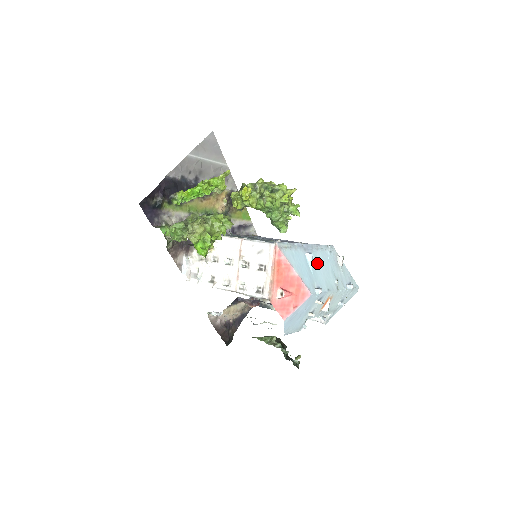
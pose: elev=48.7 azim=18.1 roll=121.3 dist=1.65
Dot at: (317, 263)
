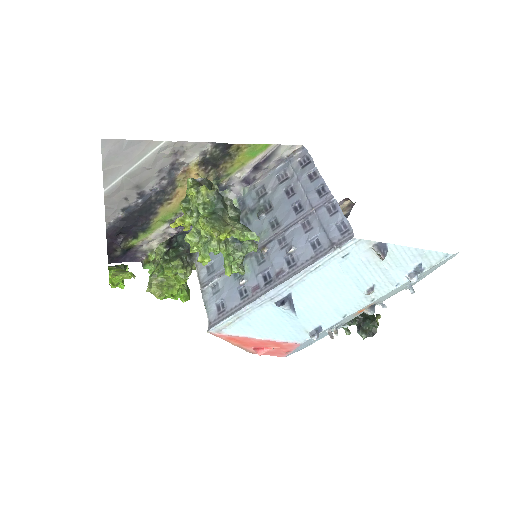
Dot at: (308, 297)
